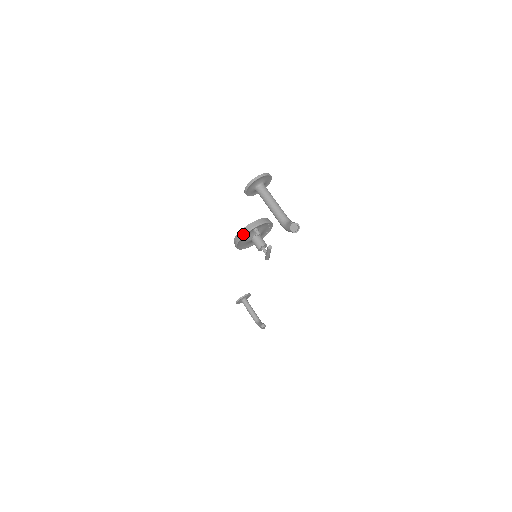
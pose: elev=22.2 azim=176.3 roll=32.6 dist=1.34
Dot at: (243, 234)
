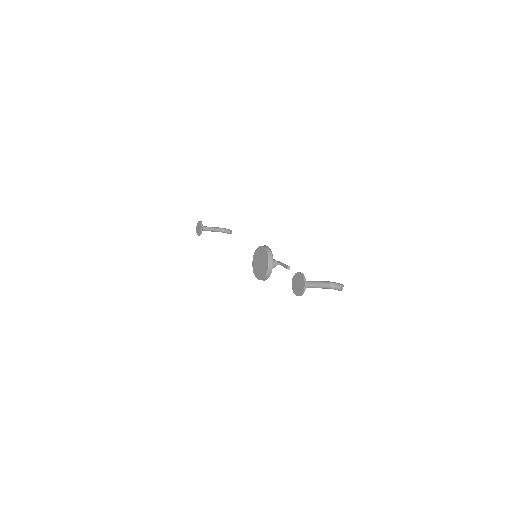
Dot at: (268, 277)
